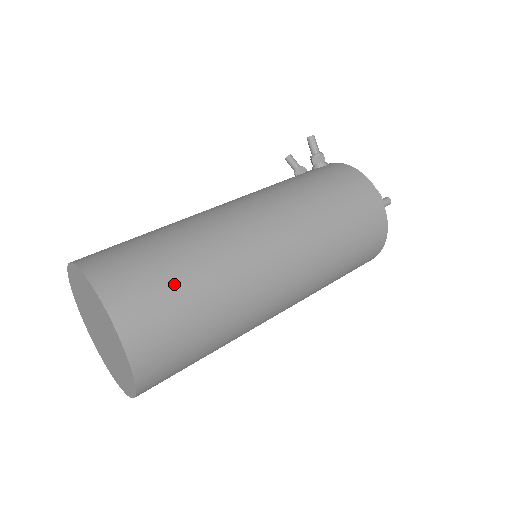
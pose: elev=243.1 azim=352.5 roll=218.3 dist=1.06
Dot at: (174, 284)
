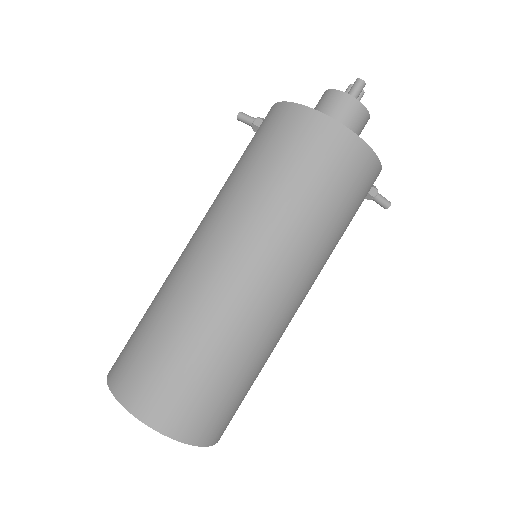
Dot at: (148, 344)
